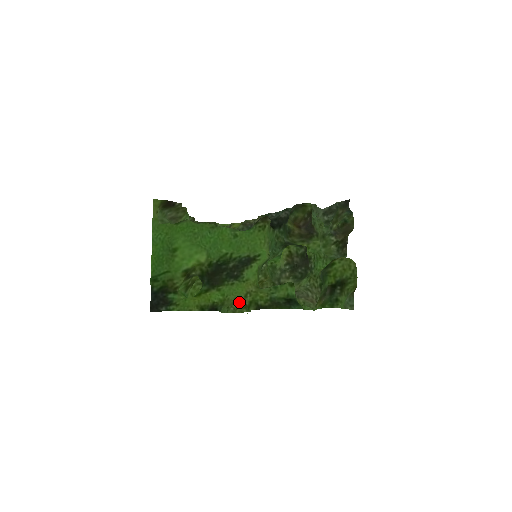
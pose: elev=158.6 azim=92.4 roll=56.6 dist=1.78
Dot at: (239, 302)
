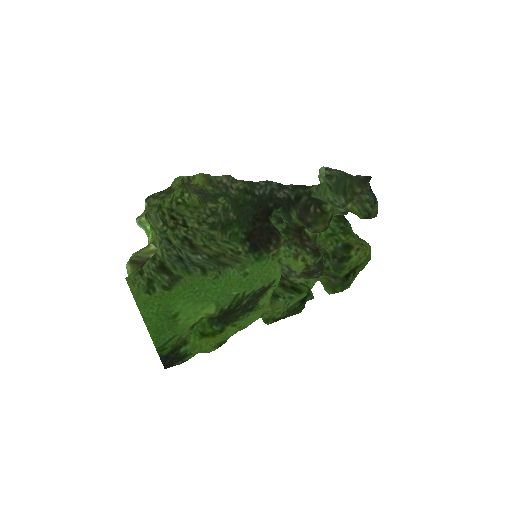
Dot at: occluded
